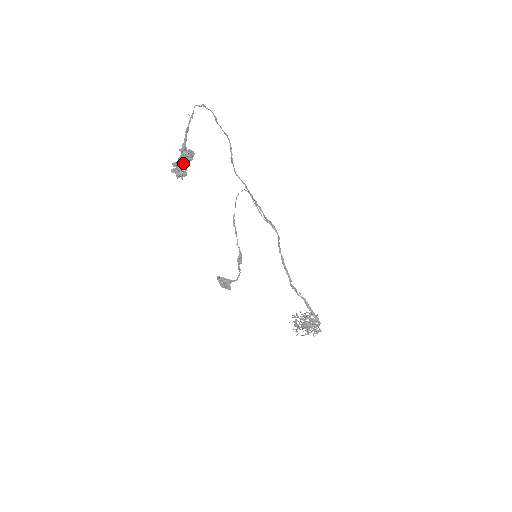
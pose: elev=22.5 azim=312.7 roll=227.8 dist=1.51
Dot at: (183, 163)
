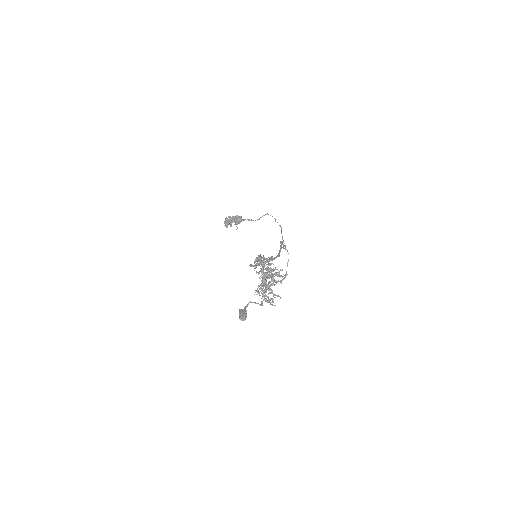
Dot at: (230, 216)
